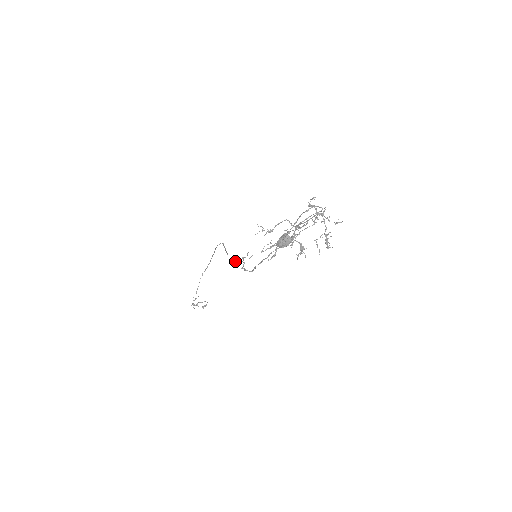
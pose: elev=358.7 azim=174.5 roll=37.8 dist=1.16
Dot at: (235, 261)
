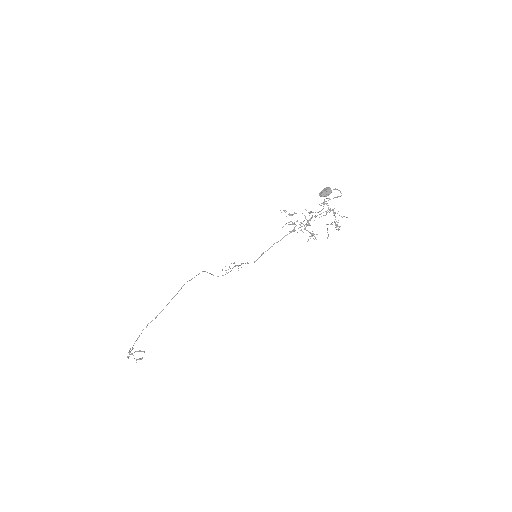
Dot at: occluded
